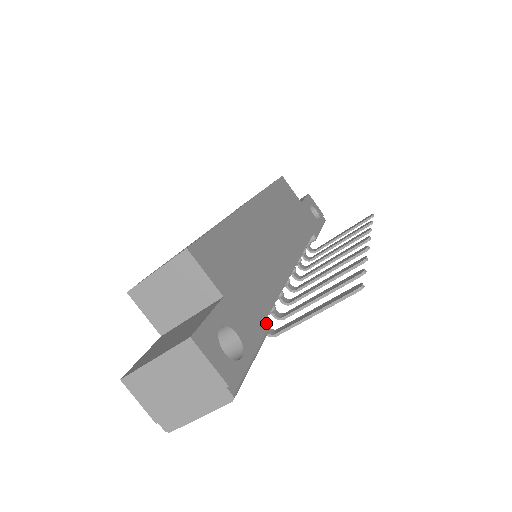
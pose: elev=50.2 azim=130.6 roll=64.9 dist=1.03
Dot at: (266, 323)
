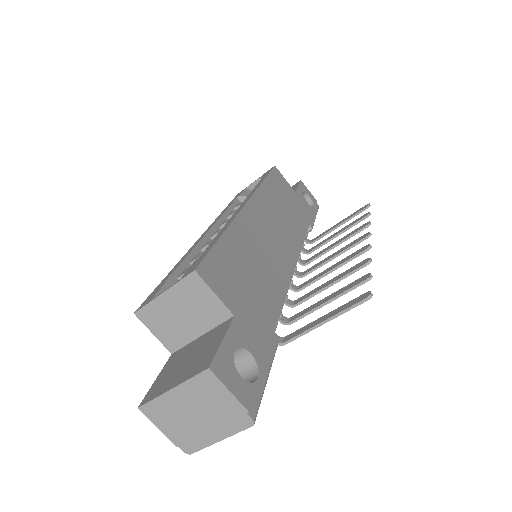
Dot at: (276, 334)
